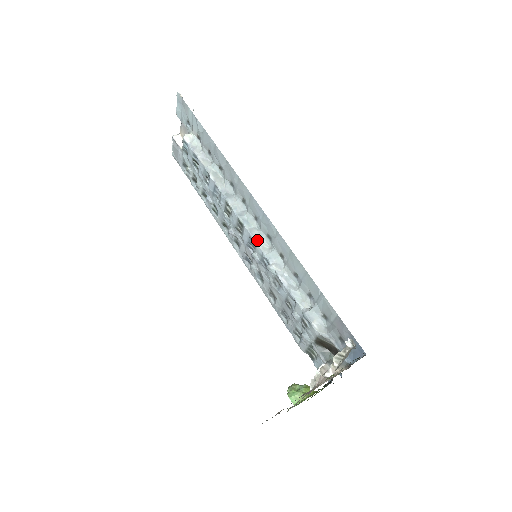
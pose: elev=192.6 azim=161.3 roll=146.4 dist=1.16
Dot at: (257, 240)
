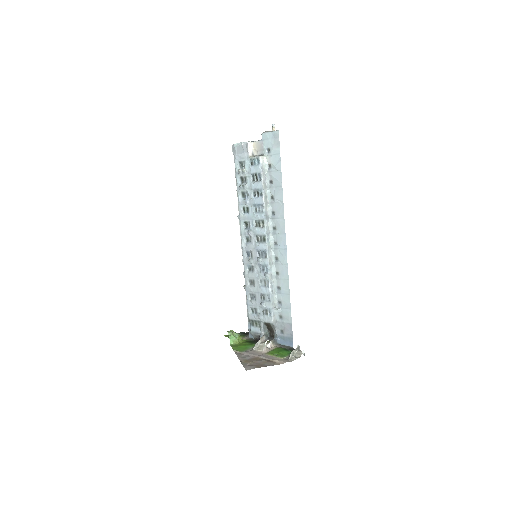
Dot at: (269, 256)
